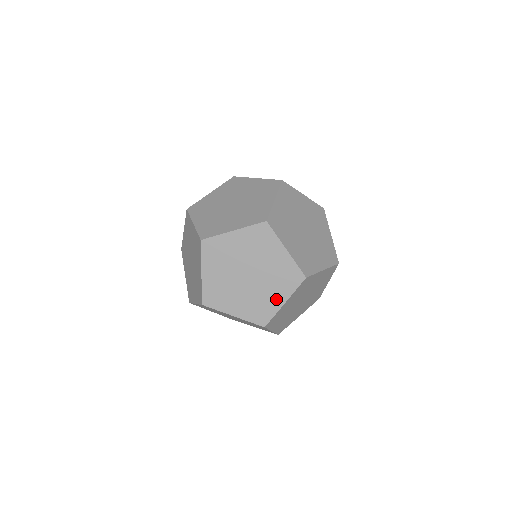
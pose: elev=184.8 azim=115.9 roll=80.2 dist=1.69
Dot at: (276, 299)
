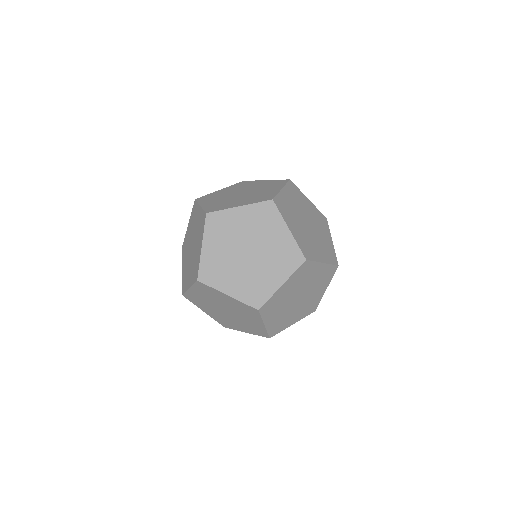
Dot at: (328, 239)
